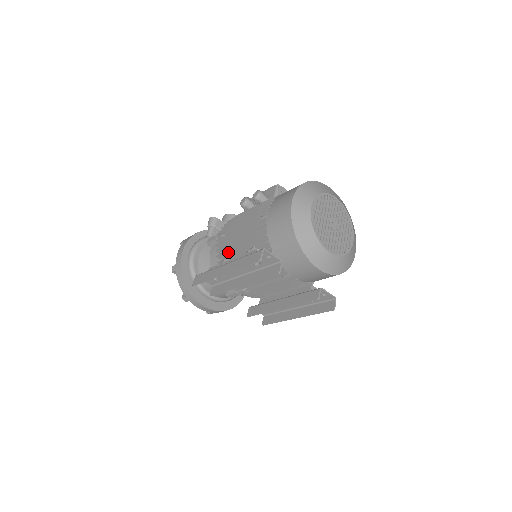
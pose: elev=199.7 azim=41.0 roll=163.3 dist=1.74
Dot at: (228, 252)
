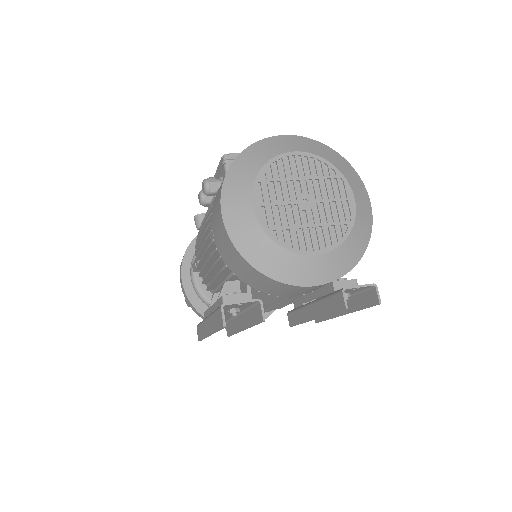
Dot at: (211, 285)
